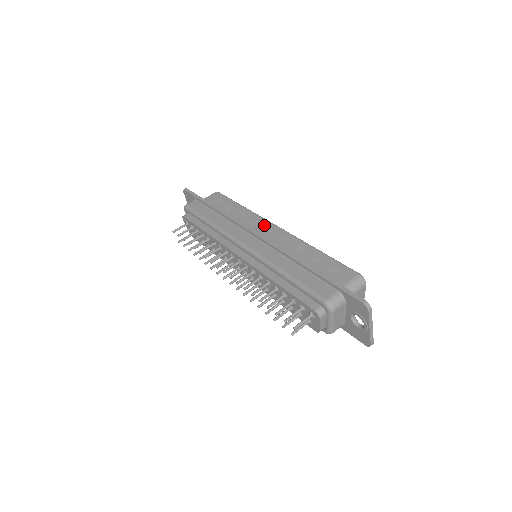
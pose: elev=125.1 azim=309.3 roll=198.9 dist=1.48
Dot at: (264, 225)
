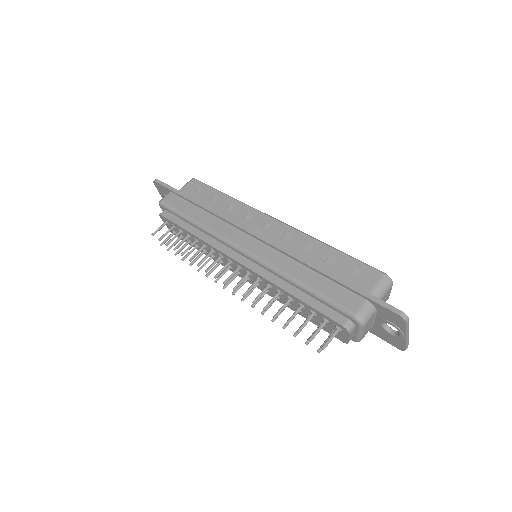
Dot at: (260, 219)
